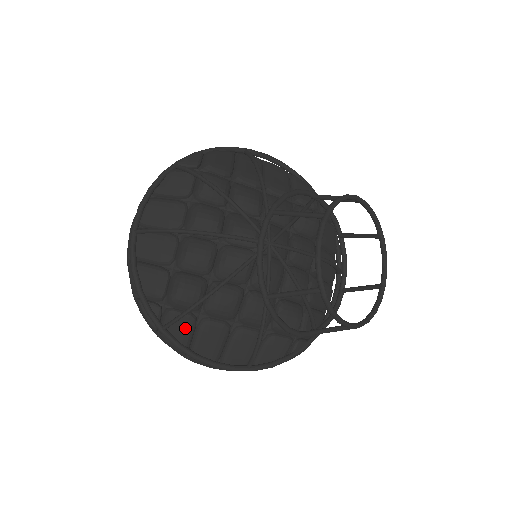
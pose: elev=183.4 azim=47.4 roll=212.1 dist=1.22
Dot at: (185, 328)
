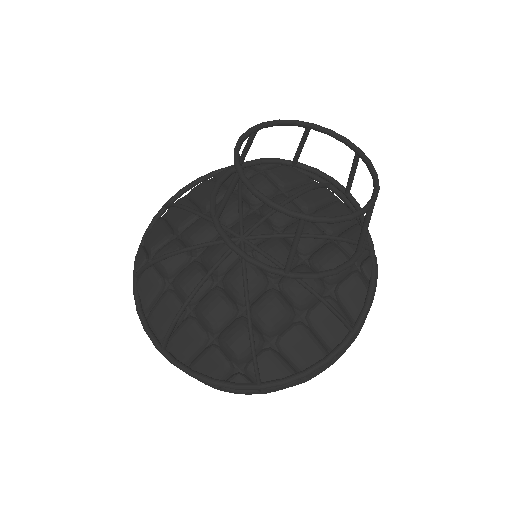
Dot at: (273, 365)
